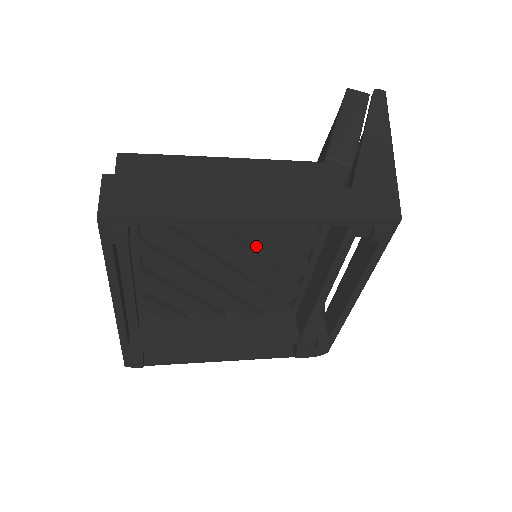
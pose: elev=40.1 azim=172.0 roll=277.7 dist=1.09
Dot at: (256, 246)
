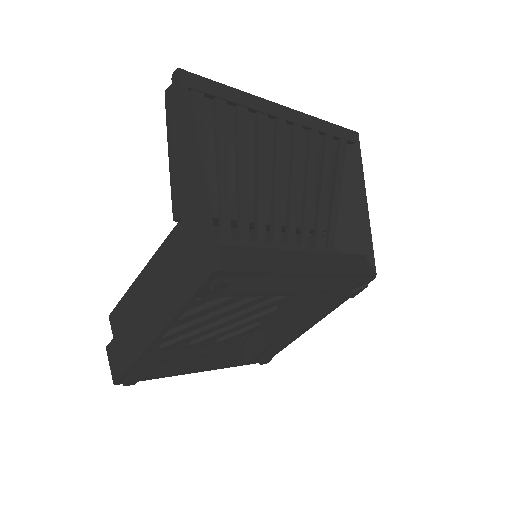
Dot at: occluded
